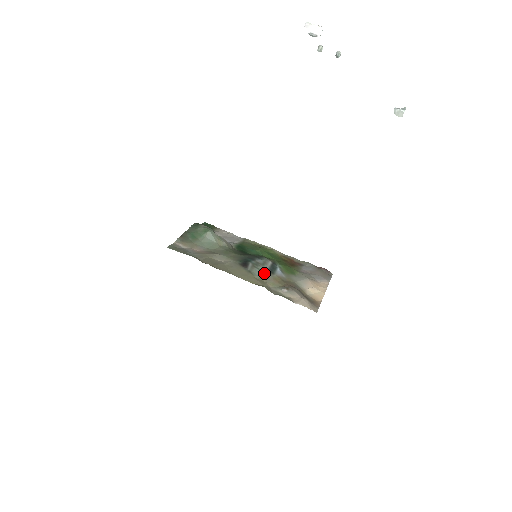
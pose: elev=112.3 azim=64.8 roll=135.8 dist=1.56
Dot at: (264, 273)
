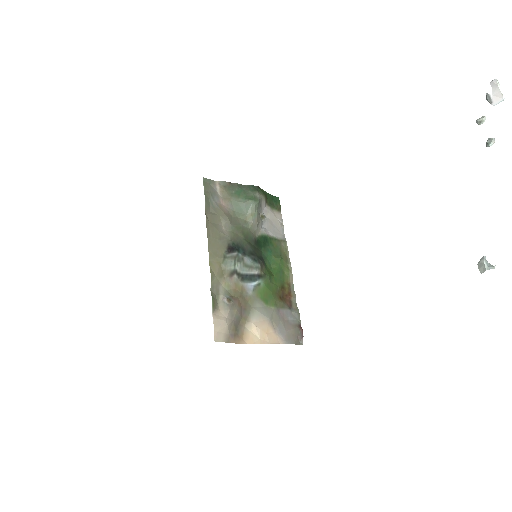
Dot at: (234, 271)
